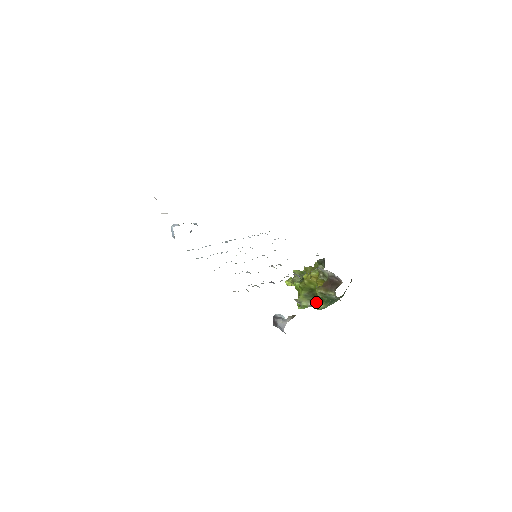
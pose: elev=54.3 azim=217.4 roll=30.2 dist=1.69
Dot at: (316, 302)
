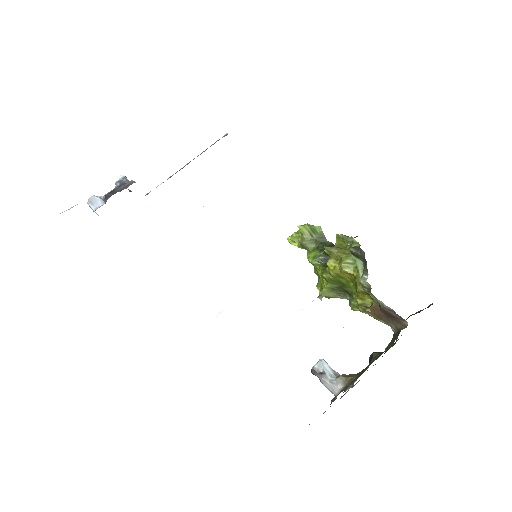
Dot at: (353, 307)
